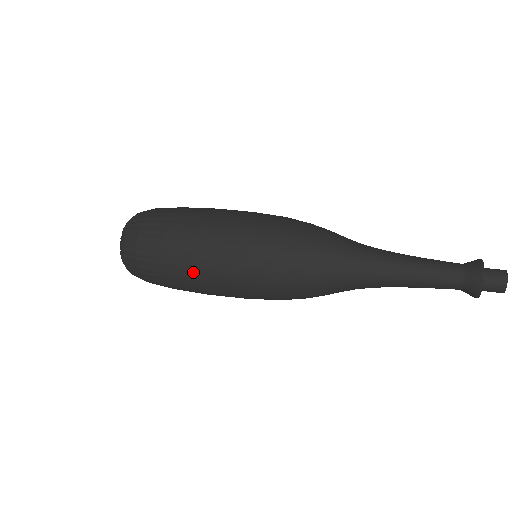
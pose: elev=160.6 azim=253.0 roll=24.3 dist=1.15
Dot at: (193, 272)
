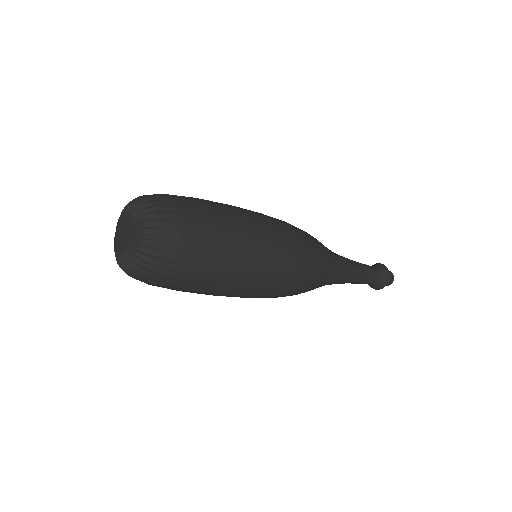
Dot at: (243, 228)
